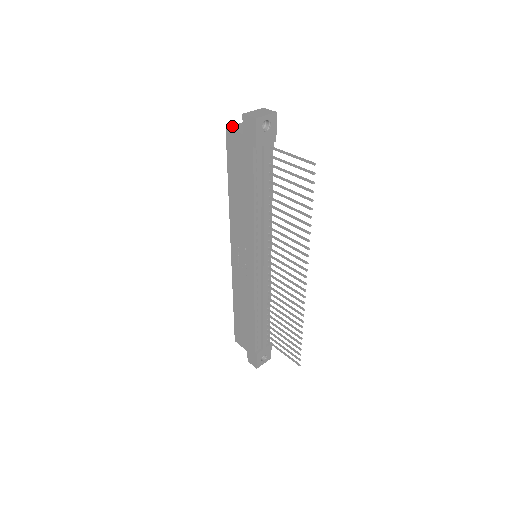
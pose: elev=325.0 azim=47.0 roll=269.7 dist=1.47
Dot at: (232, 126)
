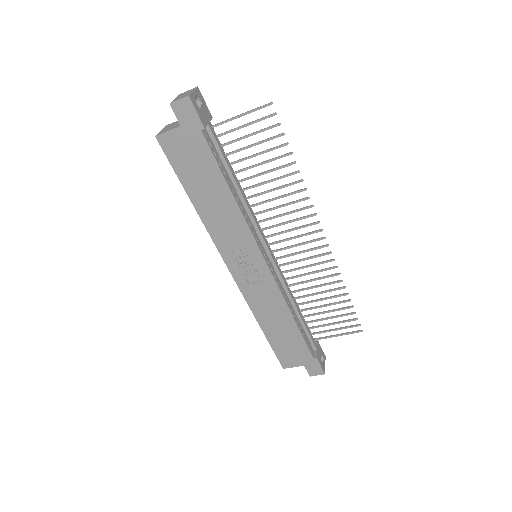
Dot at: (159, 132)
